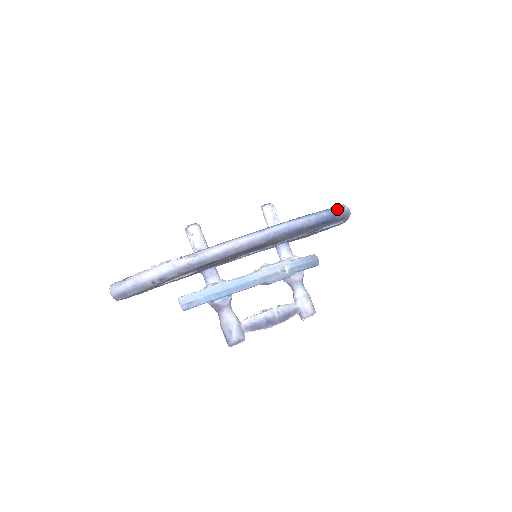
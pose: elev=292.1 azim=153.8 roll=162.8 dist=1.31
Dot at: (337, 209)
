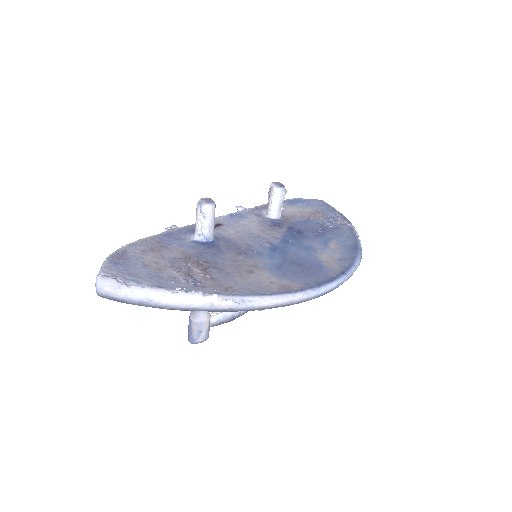
Dot at: (361, 250)
